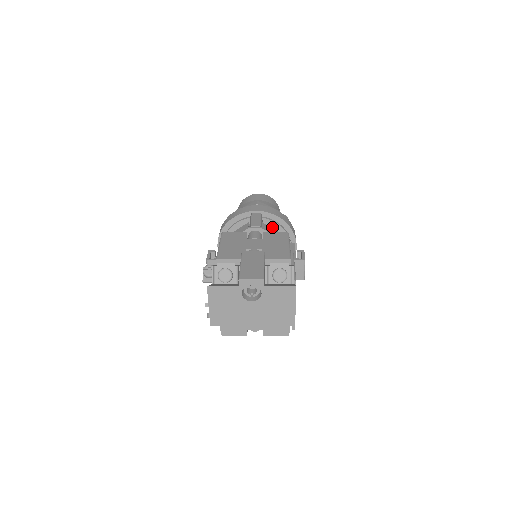
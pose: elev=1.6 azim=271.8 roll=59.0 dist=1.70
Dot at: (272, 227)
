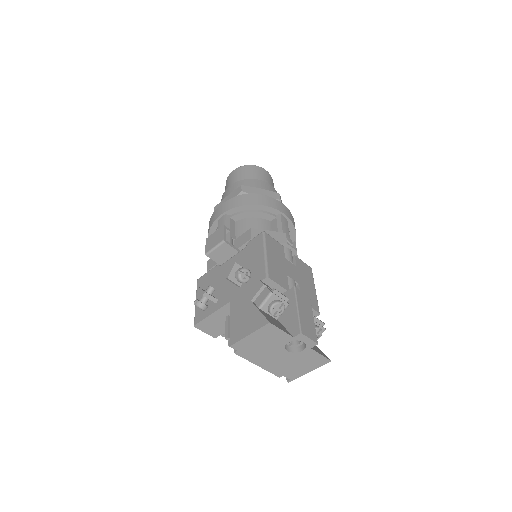
Dot at: occluded
